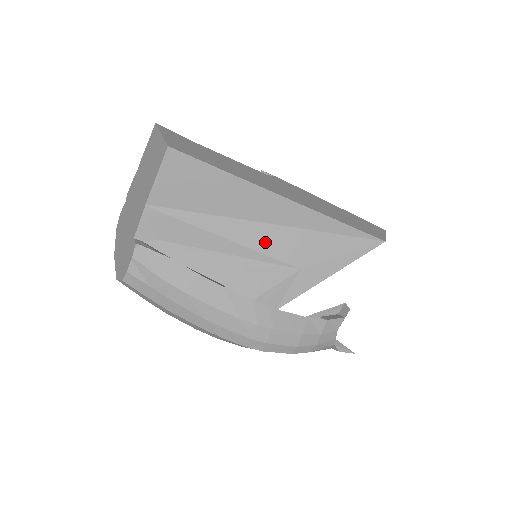
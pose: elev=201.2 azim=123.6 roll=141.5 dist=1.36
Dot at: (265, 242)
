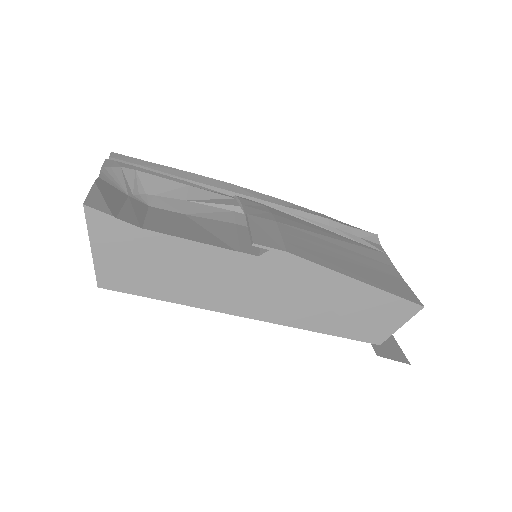
Dot at: occluded
